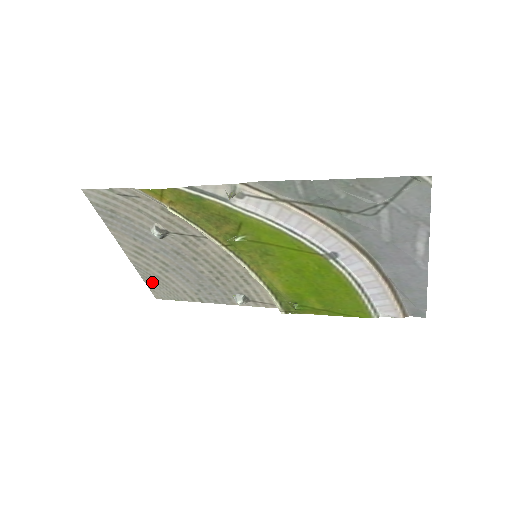
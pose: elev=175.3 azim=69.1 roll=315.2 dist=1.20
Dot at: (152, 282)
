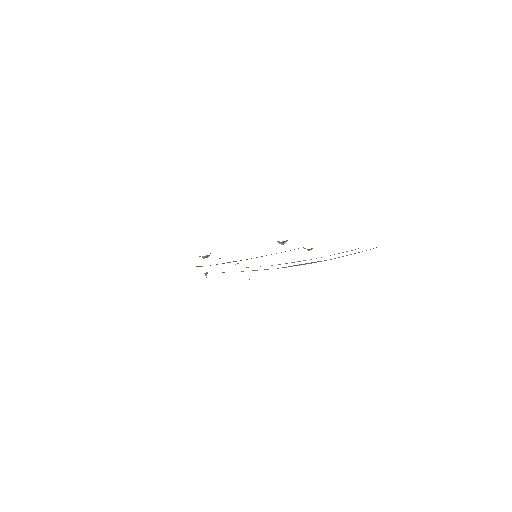
Dot at: occluded
